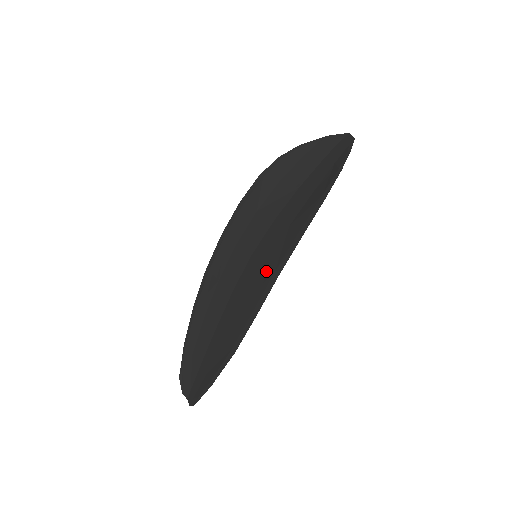
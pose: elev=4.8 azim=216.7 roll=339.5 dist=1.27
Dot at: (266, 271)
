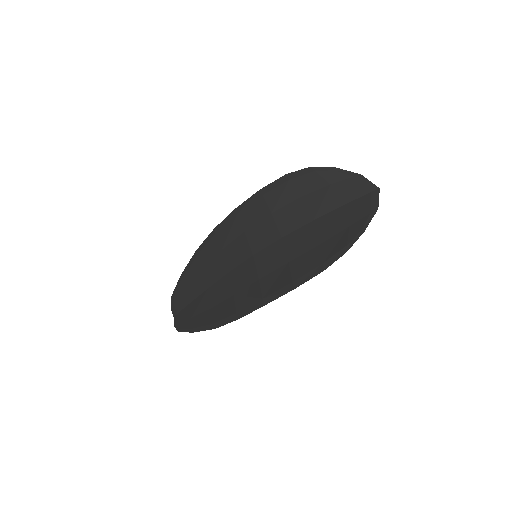
Dot at: (257, 289)
